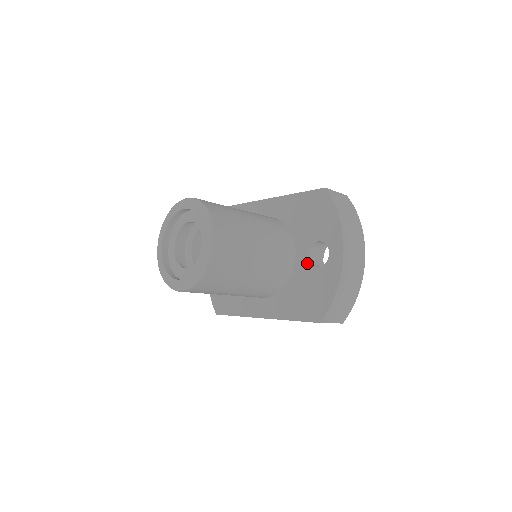
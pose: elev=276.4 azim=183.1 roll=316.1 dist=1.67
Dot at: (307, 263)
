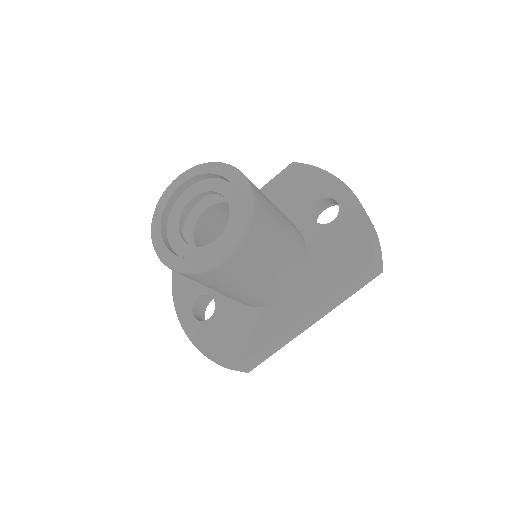
Dot at: (318, 226)
